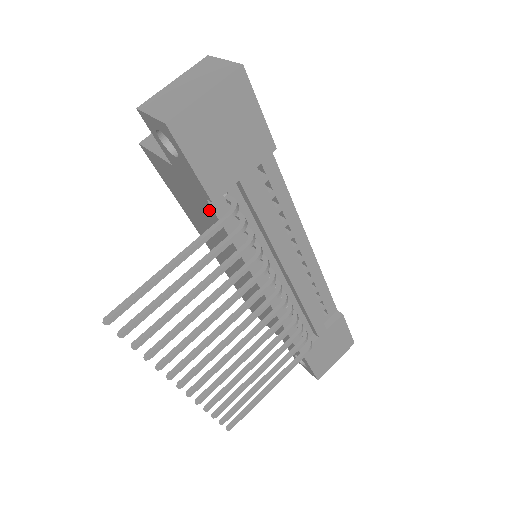
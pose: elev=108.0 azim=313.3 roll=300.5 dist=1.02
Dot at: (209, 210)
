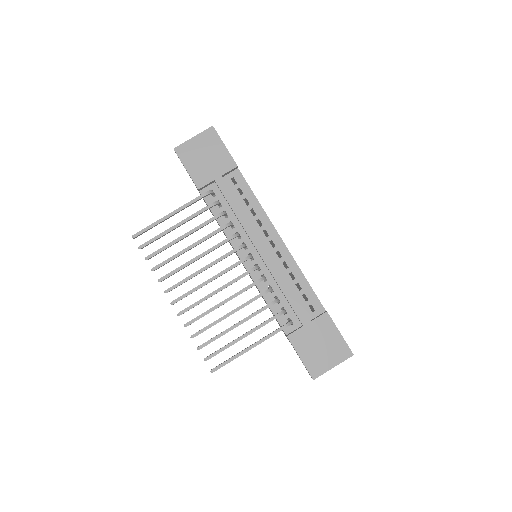
Dot at: occluded
